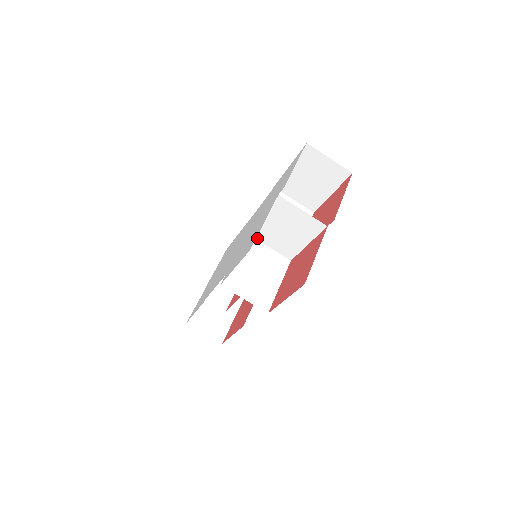
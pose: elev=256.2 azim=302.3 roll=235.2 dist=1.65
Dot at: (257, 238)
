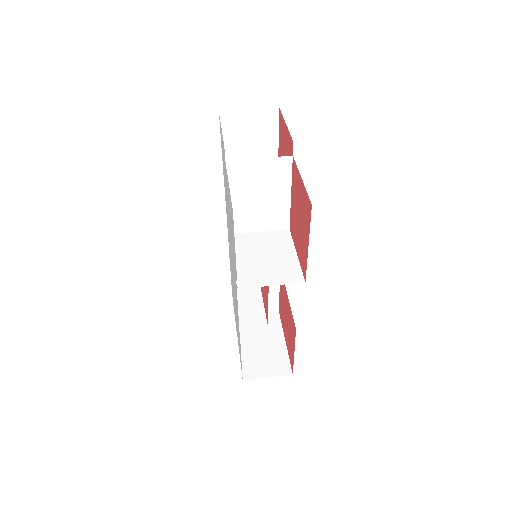
Dot at: (242, 232)
